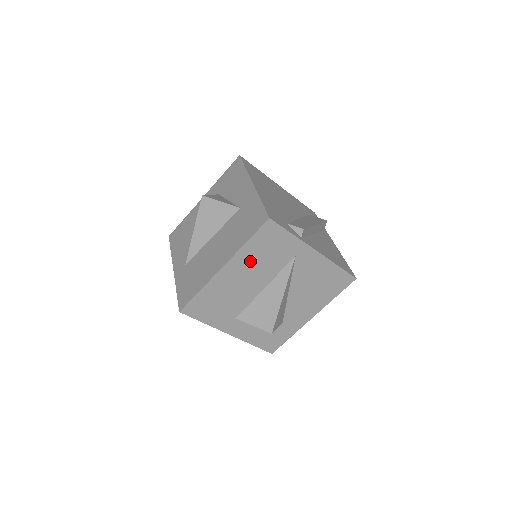
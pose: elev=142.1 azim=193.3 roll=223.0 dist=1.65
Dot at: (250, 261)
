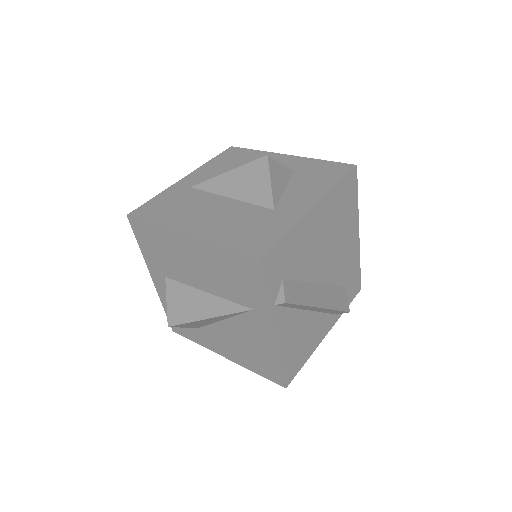
Dot at: (212, 261)
